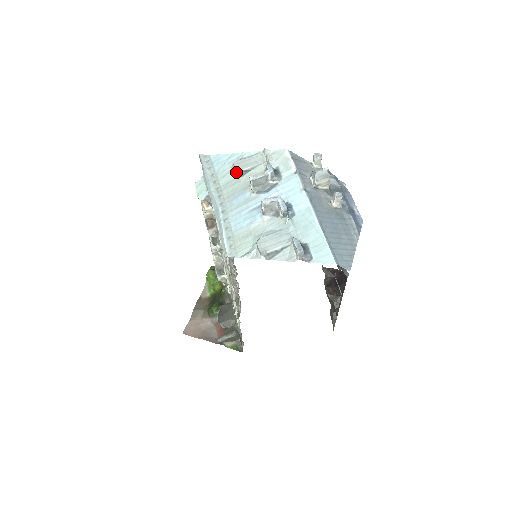
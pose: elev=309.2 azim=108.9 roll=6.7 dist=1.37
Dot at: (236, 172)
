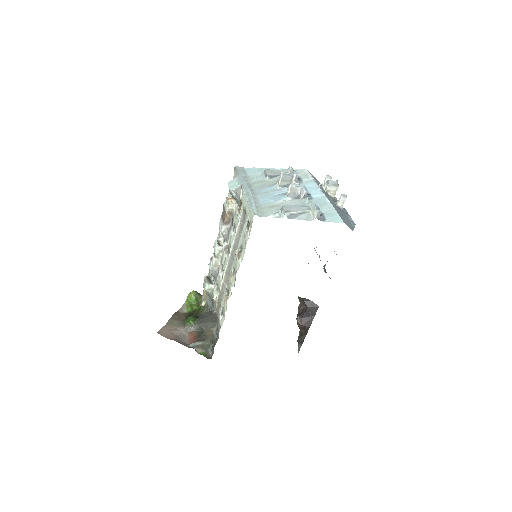
Dot at: (267, 174)
